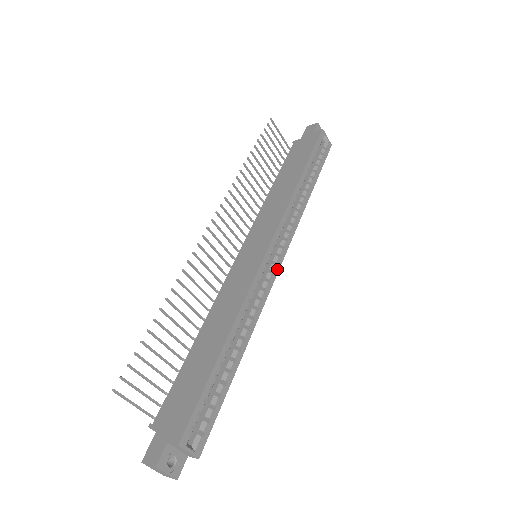
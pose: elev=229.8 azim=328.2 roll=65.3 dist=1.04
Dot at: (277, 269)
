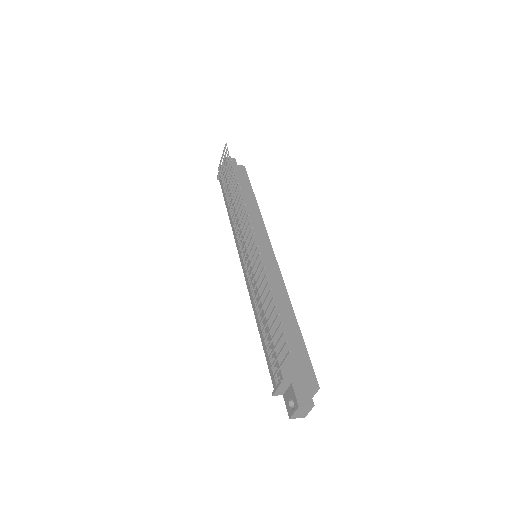
Dot at: occluded
